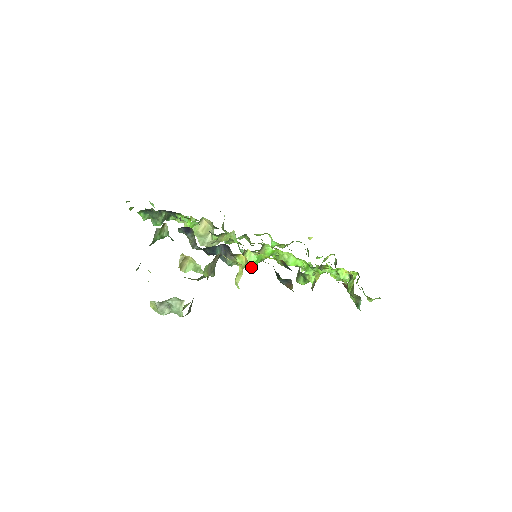
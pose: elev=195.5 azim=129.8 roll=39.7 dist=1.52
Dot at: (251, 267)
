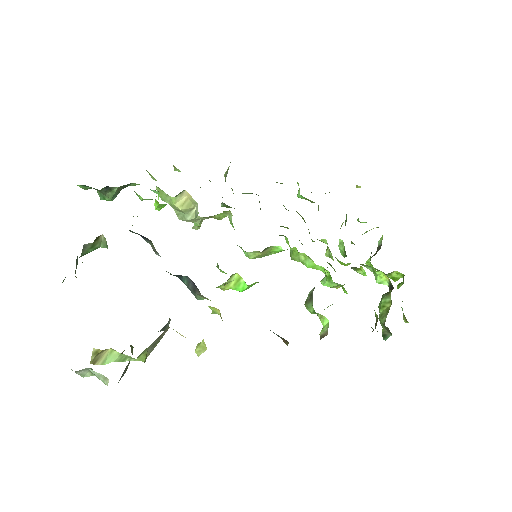
Dot at: occluded
